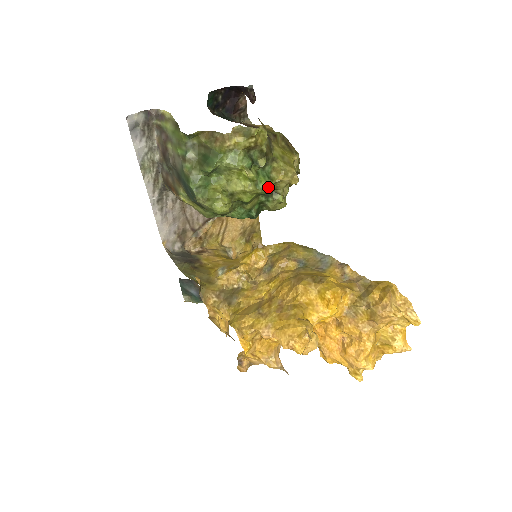
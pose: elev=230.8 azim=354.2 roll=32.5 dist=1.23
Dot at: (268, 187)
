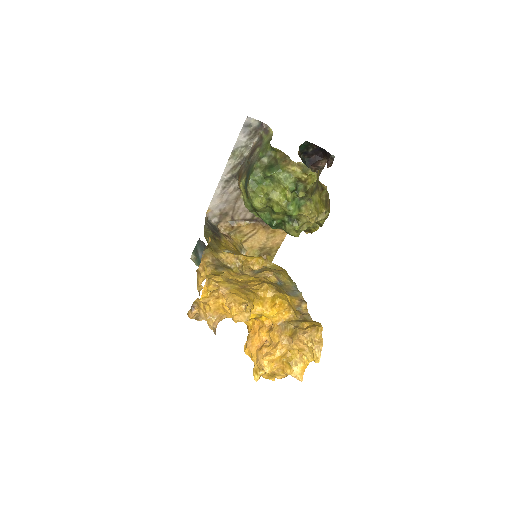
Dot at: (294, 212)
